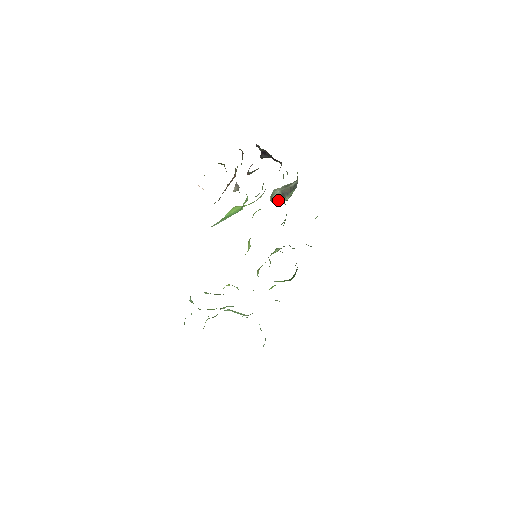
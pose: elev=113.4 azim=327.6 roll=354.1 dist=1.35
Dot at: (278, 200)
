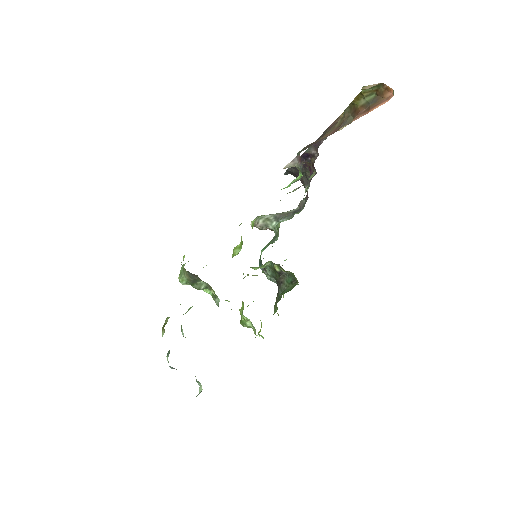
Dot at: (266, 224)
